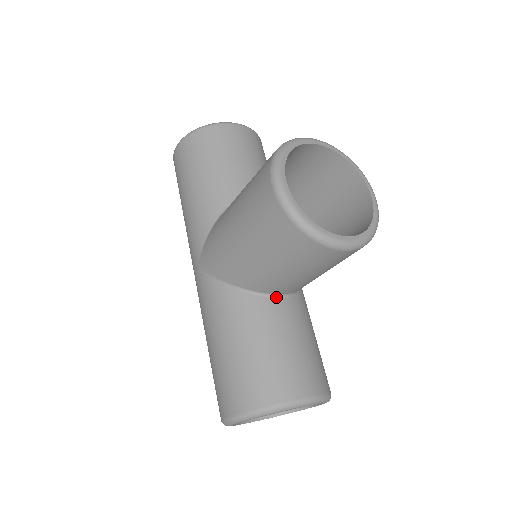
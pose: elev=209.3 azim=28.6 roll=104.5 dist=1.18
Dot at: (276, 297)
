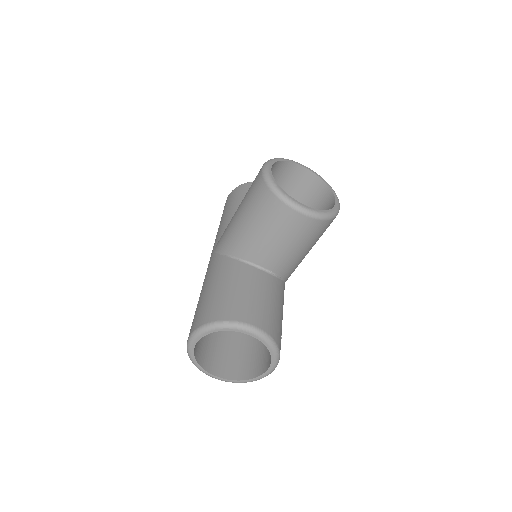
Dot at: (256, 267)
